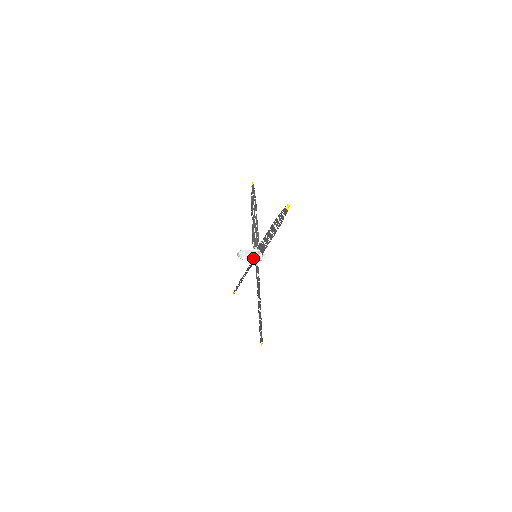
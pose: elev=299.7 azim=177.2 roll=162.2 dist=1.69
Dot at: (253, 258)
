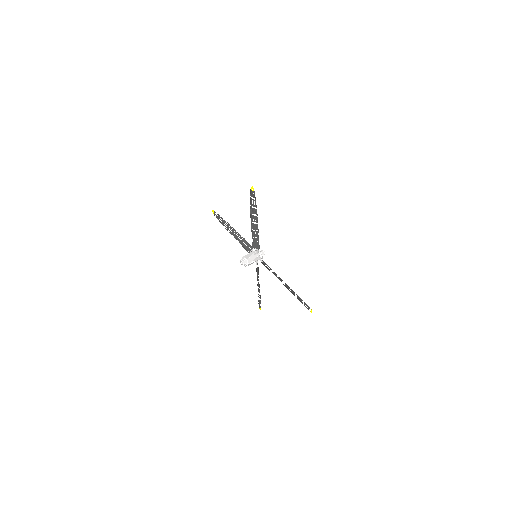
Dot at: (255, 260)
